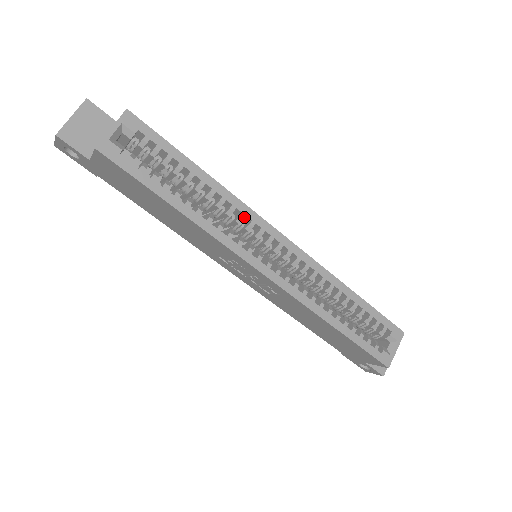
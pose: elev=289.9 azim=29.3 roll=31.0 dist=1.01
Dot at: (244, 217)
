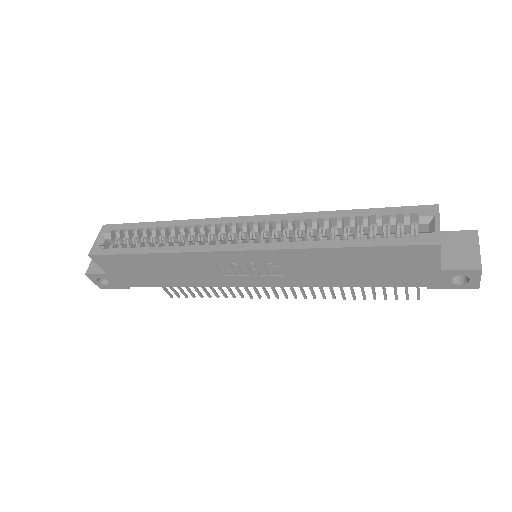
Dot at: (204, 226)
